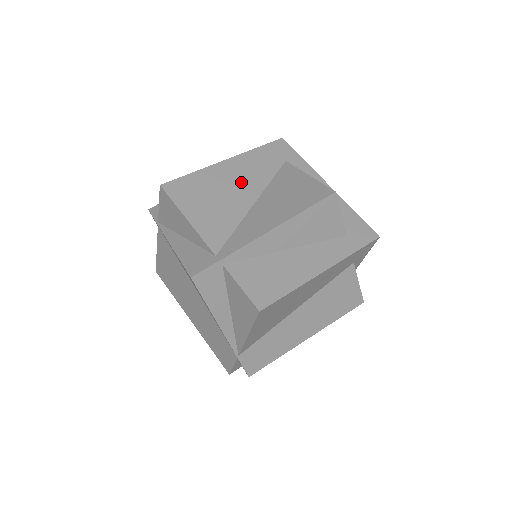
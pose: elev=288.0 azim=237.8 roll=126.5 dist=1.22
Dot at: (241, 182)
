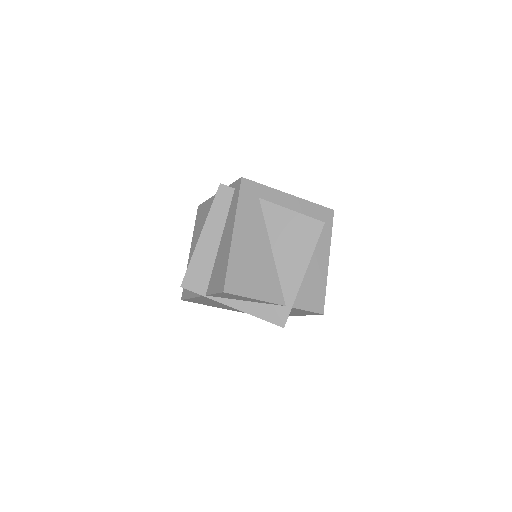
Dot at: (254, 243)
